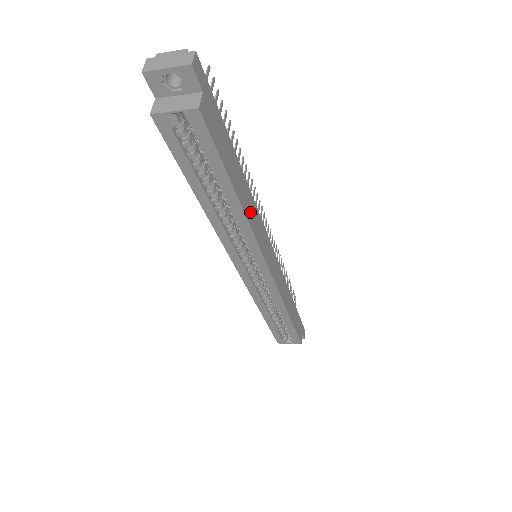
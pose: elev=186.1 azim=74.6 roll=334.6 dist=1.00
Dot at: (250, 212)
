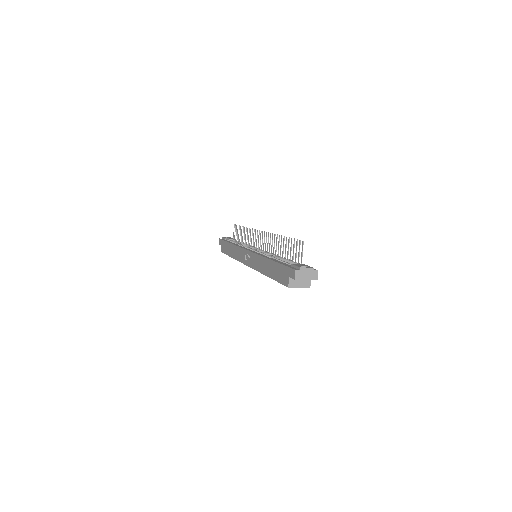
Dot at: occluded
